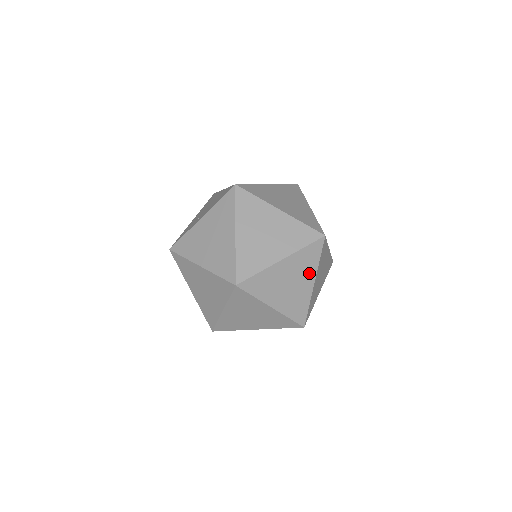
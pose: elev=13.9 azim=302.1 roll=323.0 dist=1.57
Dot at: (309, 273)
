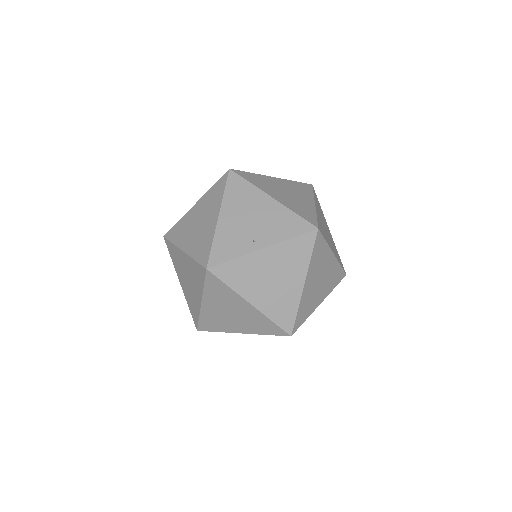
Dot at: occluded
